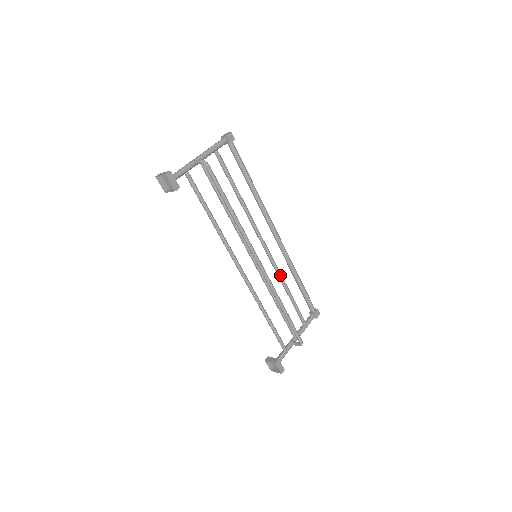
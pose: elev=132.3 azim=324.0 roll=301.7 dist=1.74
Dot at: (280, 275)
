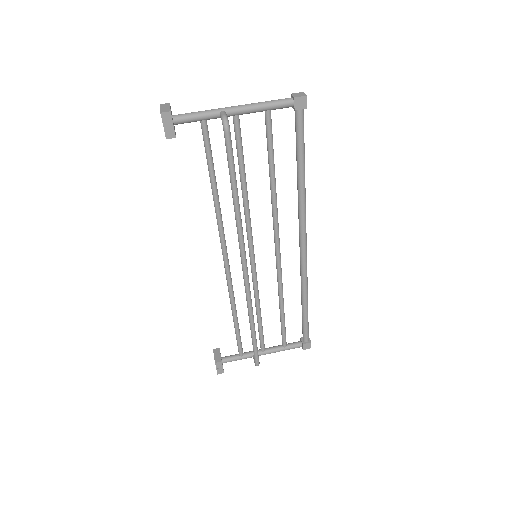
Dot at: (280, 289)
